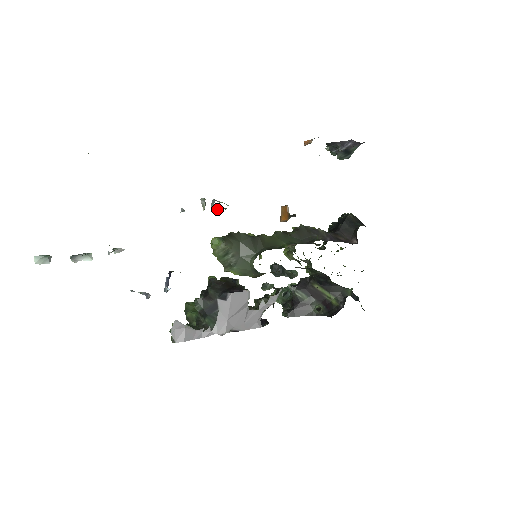
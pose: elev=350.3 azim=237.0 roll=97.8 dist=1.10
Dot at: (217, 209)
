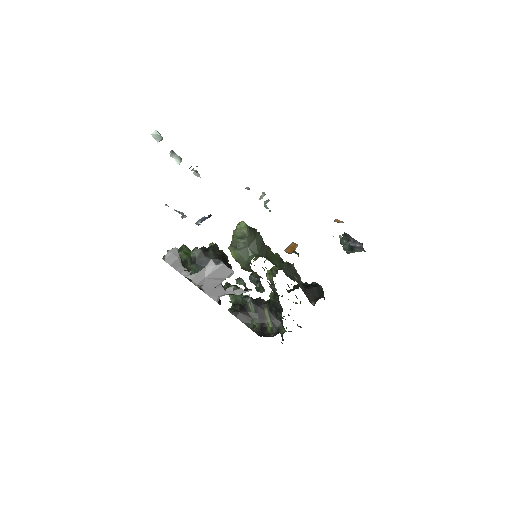
Dot at: (266, 207)
